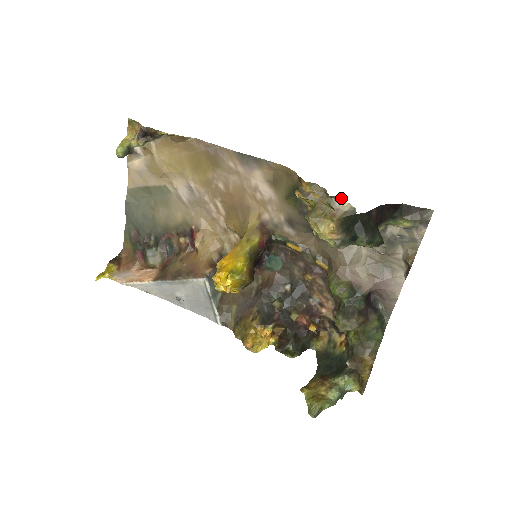
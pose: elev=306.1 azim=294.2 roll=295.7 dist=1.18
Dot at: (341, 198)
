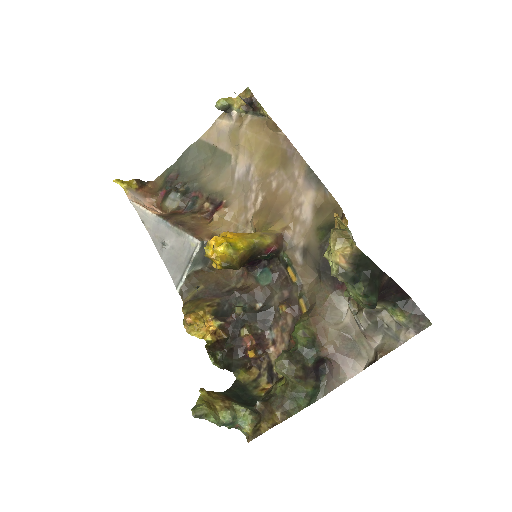
Dot at: occluded
